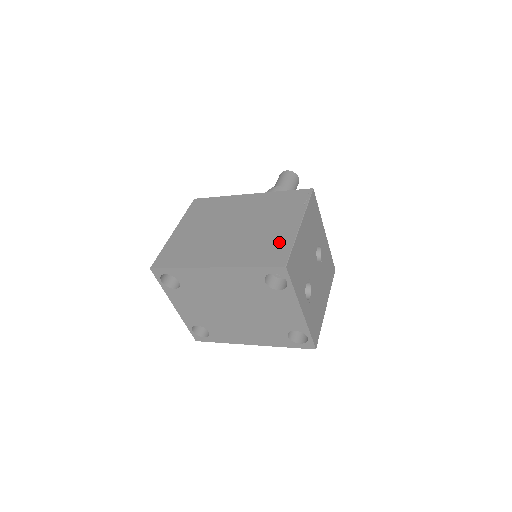
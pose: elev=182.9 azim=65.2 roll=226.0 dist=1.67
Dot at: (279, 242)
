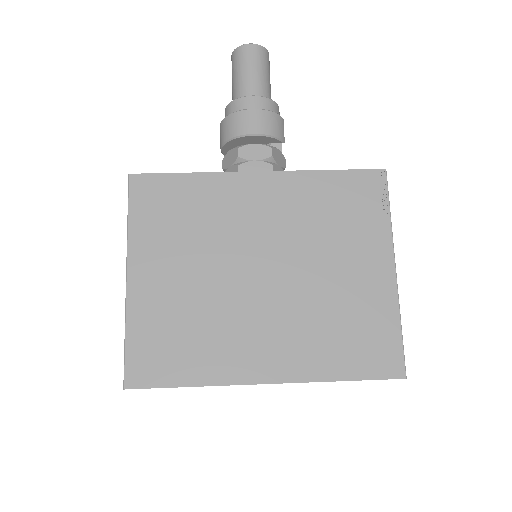
Dot at: (373, 317)
